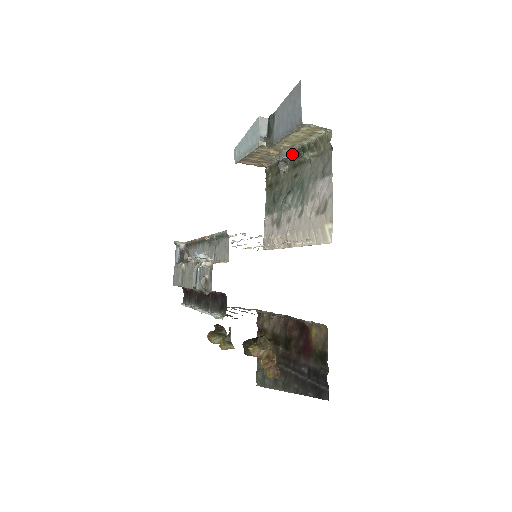
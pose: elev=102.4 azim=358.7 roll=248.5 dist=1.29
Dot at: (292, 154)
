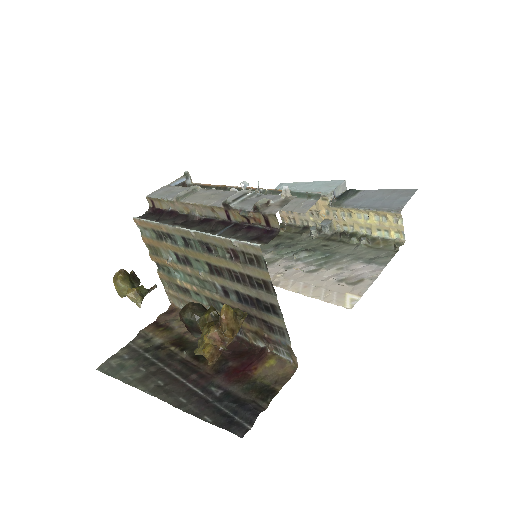
Dot at: (333, 231)
